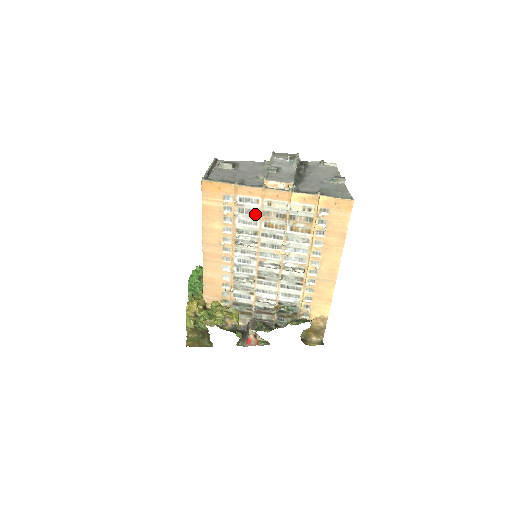
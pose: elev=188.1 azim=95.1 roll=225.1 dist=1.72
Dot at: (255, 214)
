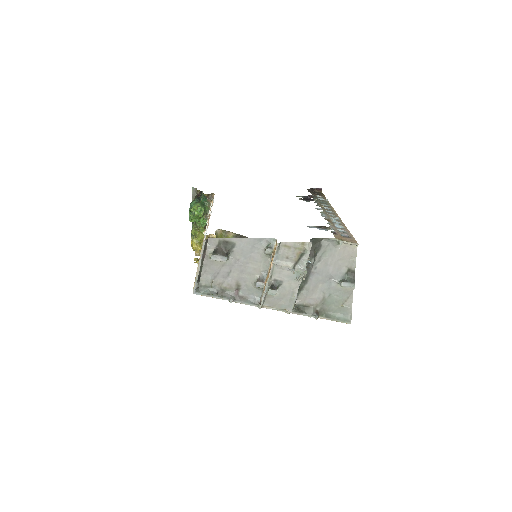
Dot at: occluded
